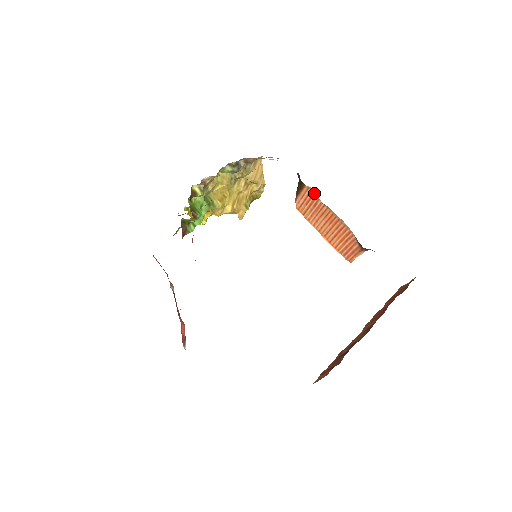
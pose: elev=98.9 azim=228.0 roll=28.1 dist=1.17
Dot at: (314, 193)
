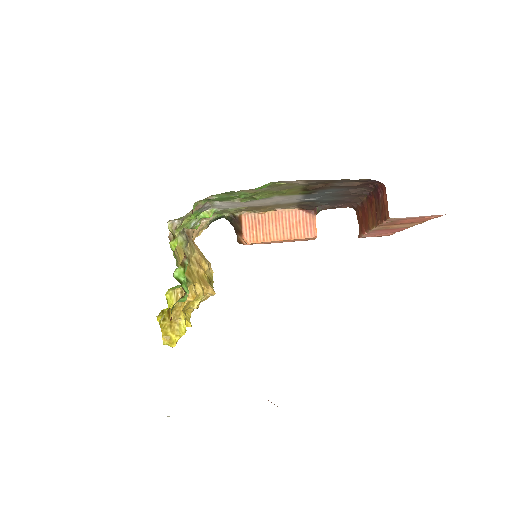
Dot at: (251, 214)
